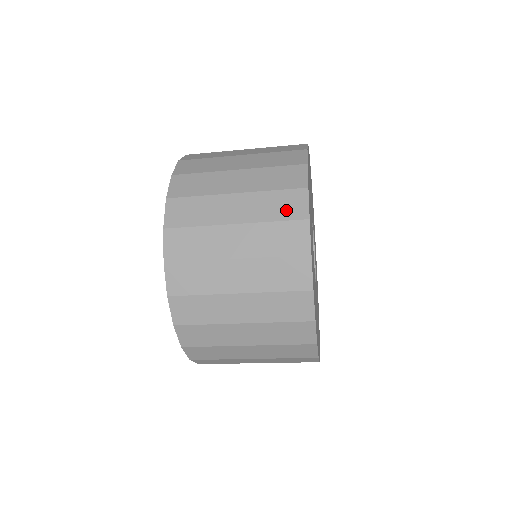
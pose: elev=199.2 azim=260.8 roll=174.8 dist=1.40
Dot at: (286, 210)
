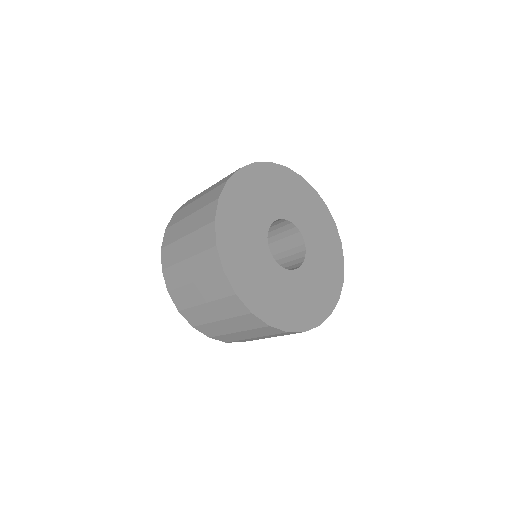
Dot at: (212, 198)
